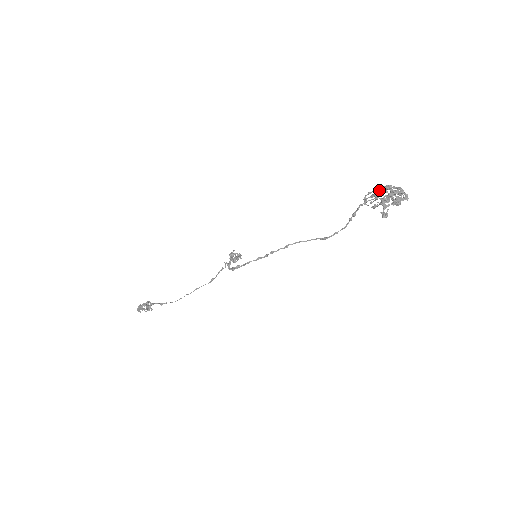
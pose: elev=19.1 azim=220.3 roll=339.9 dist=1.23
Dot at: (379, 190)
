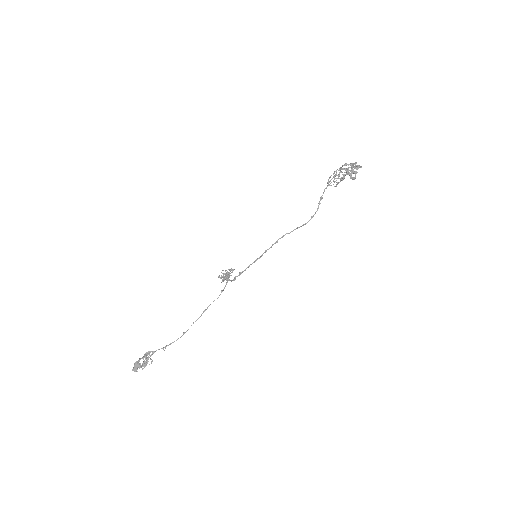
Dot at: (340, 169)
